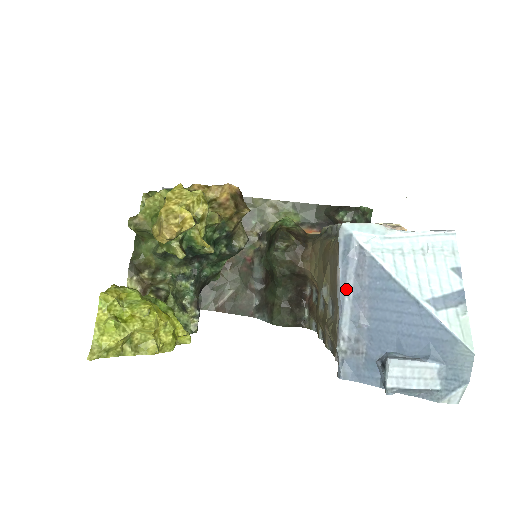
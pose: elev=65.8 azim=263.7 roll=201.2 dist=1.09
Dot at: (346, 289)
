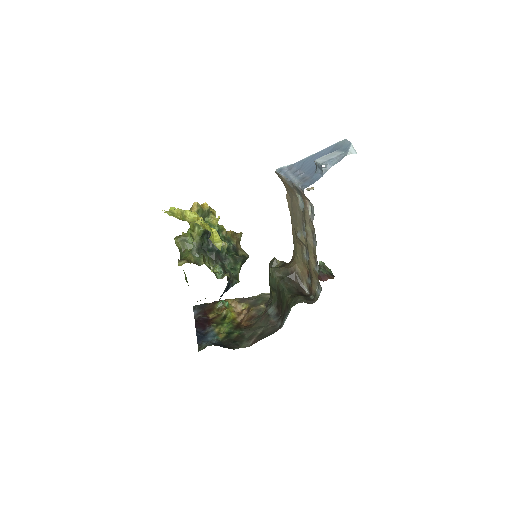
Dot at: (288, 175)
